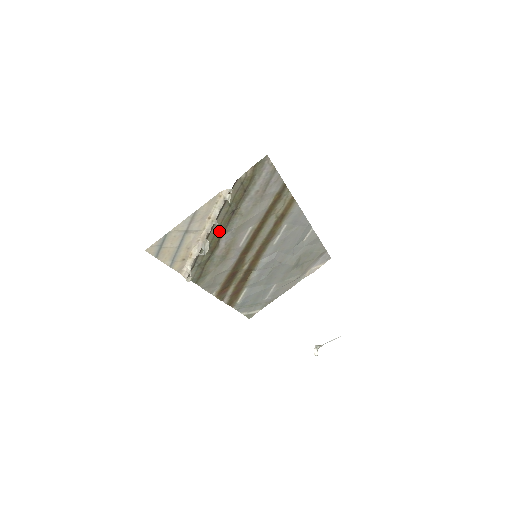
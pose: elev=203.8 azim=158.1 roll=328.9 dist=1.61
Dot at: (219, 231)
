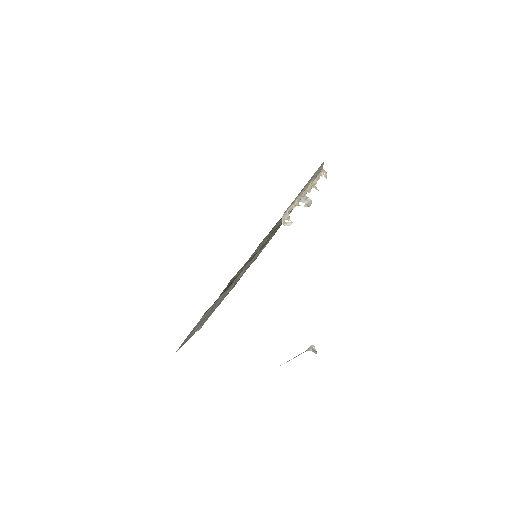
Dot at: occluded
